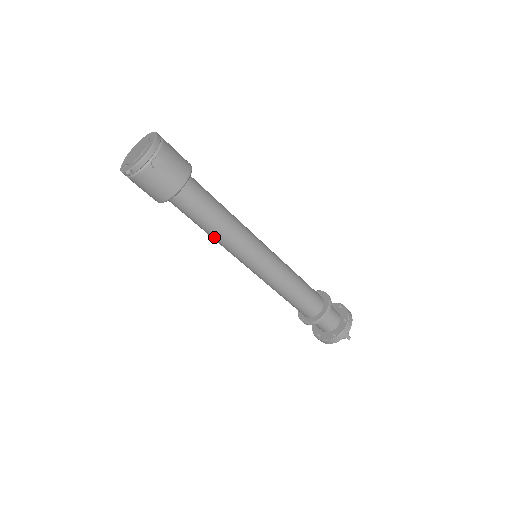
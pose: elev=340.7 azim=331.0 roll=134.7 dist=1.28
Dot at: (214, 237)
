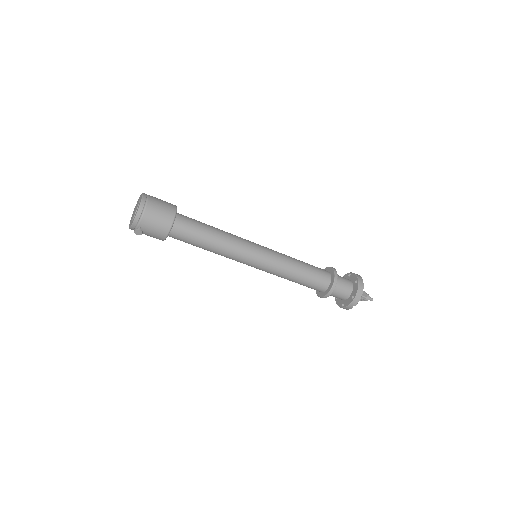
Dot at: occluded
